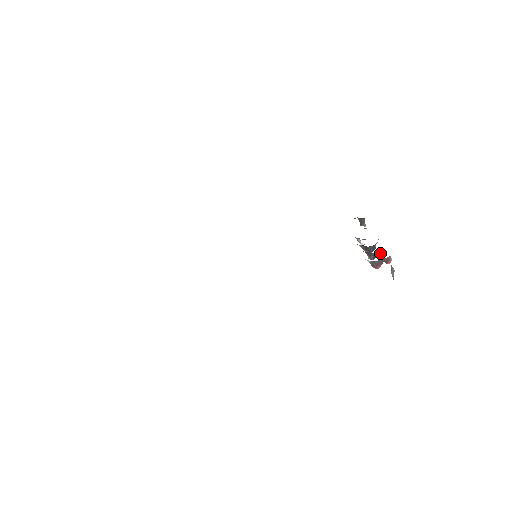
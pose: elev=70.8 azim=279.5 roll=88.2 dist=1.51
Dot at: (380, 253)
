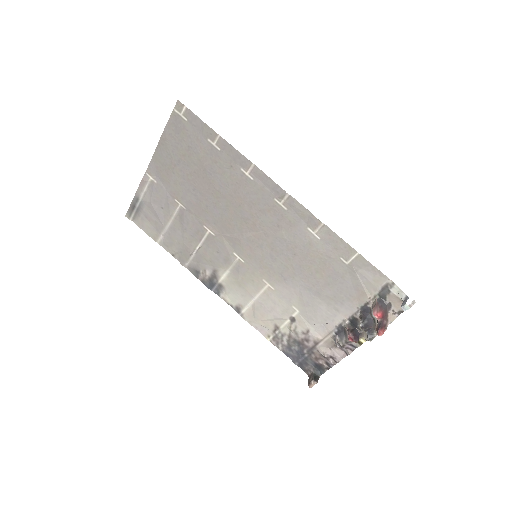
Dot at: (368, 335)
